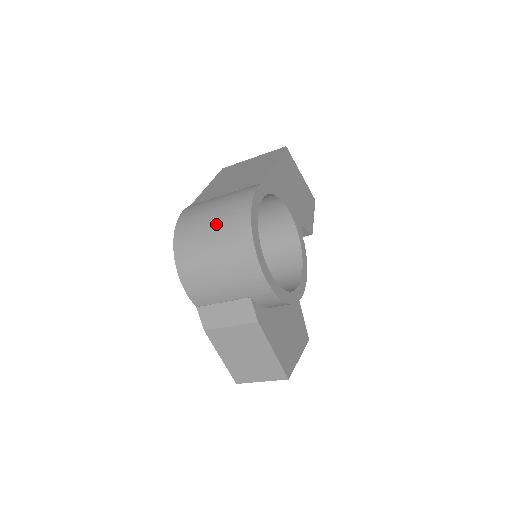
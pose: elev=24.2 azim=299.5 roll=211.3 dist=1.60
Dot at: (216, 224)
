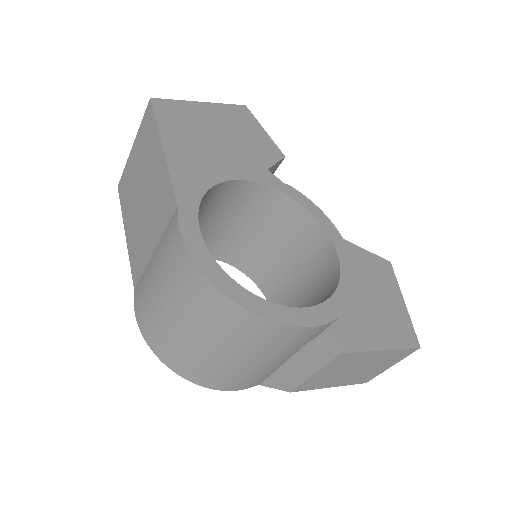
Dot at: (185, 319)
